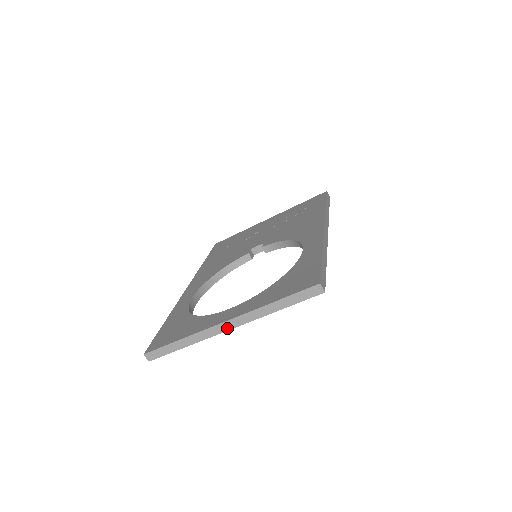
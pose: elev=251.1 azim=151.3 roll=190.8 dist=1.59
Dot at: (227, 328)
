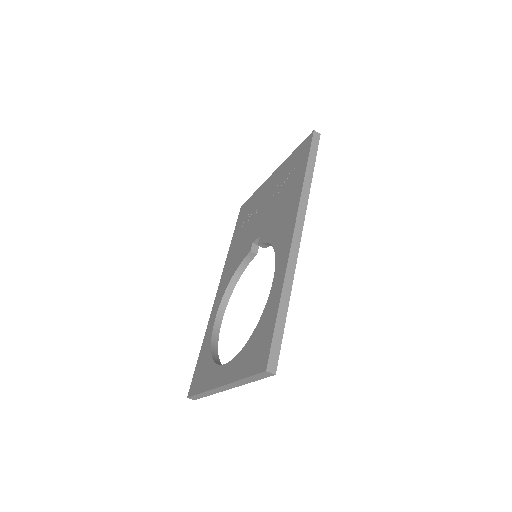
Dot at: (225, 389)
